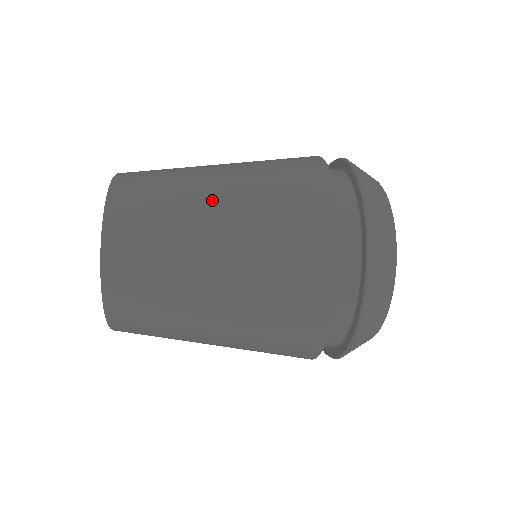
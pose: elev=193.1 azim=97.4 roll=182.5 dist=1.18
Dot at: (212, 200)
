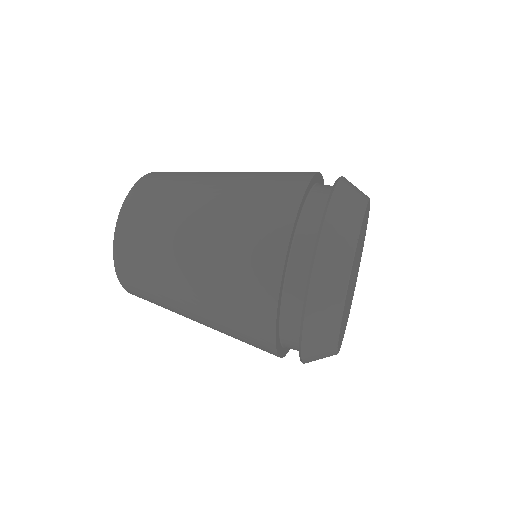
Dot at: (184, 251)
